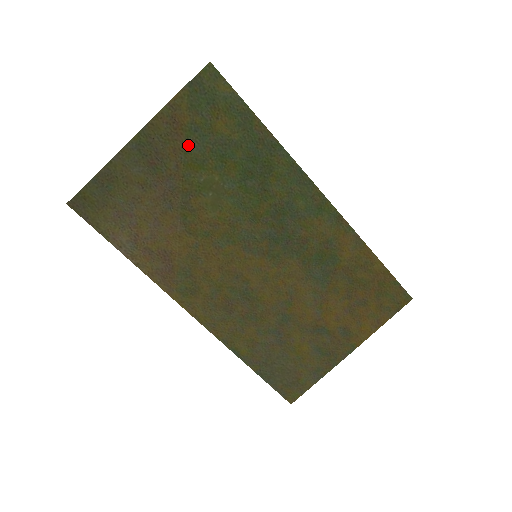
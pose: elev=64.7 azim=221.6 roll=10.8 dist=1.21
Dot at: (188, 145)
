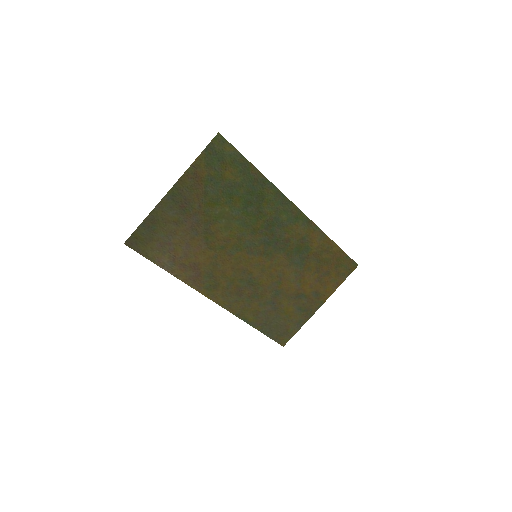
Dot at: (206, 191)
